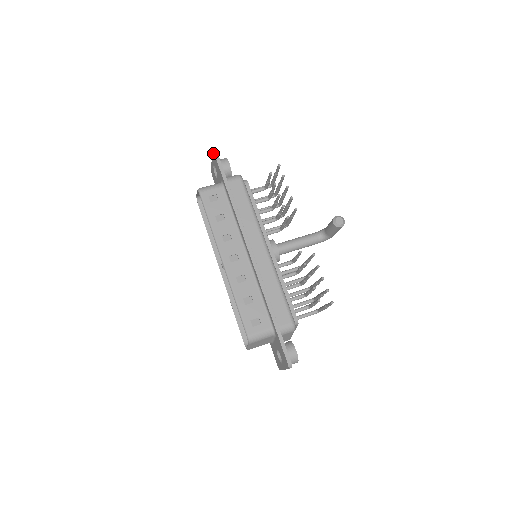
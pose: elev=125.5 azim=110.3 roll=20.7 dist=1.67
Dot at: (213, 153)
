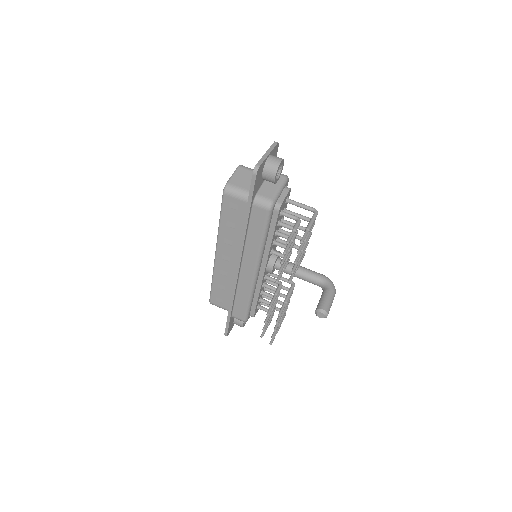
Dot at: (254, 169)
